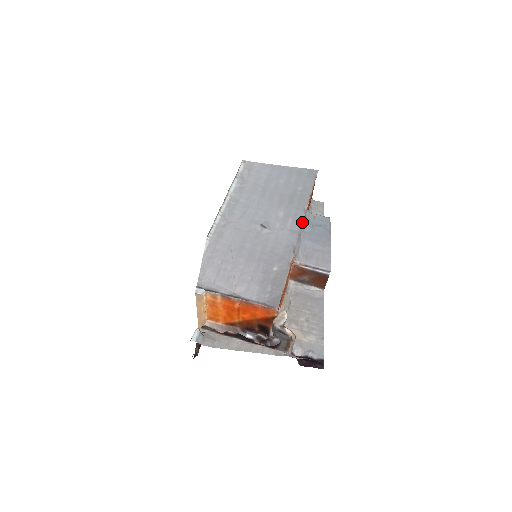
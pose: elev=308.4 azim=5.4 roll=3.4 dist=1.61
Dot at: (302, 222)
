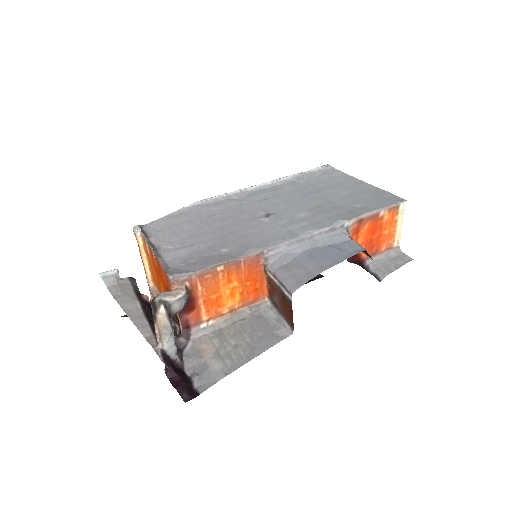
Dot at: (316, 232)
